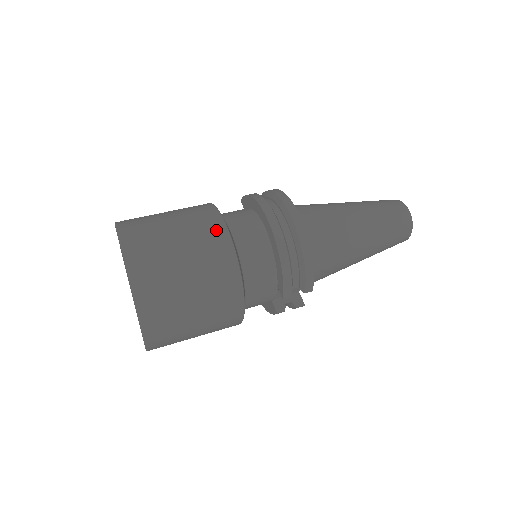
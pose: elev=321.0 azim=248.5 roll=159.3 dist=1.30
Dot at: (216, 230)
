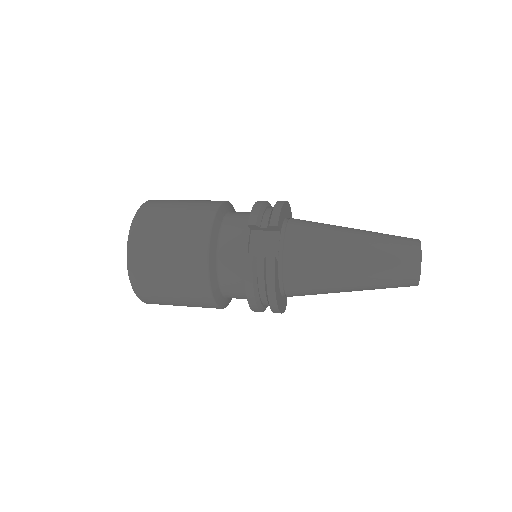
Dot at: occluded
